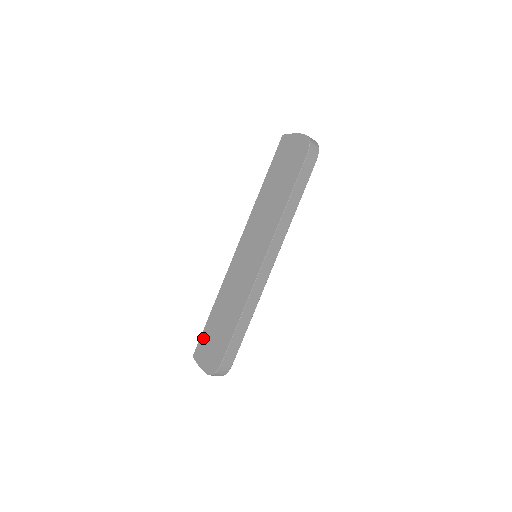
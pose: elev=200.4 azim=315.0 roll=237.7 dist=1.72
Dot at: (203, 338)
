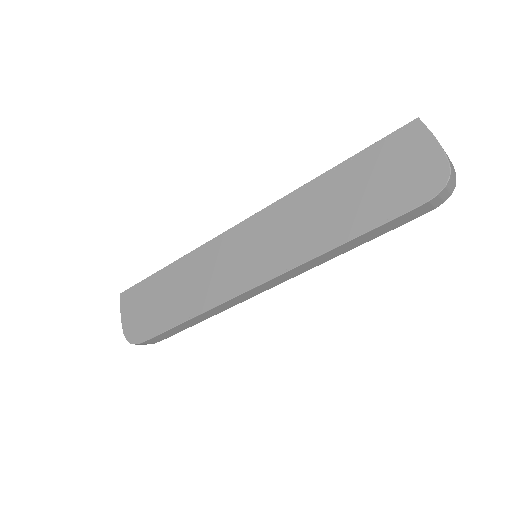
Dot at: (140, 288)
